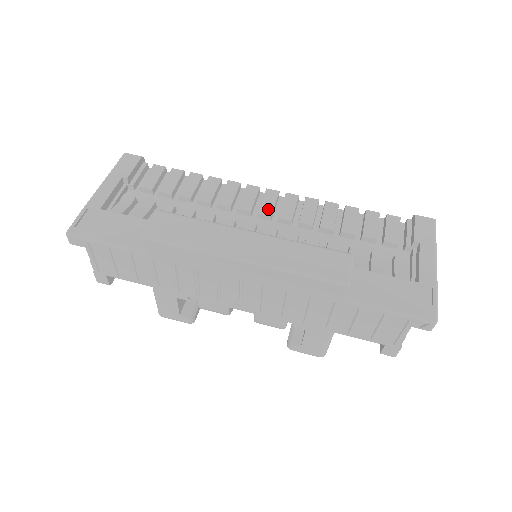
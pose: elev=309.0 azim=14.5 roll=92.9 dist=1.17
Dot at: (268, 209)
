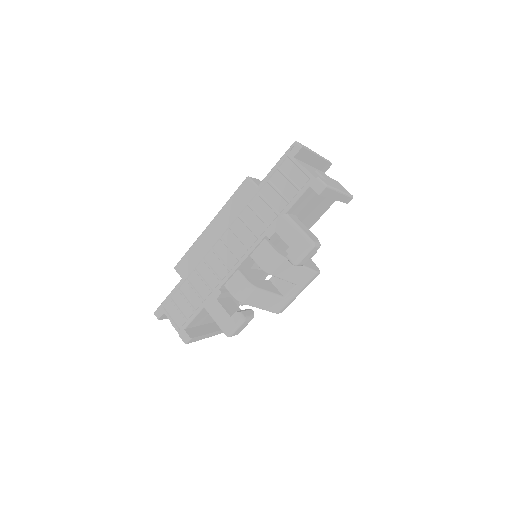
Dot at: occluded
